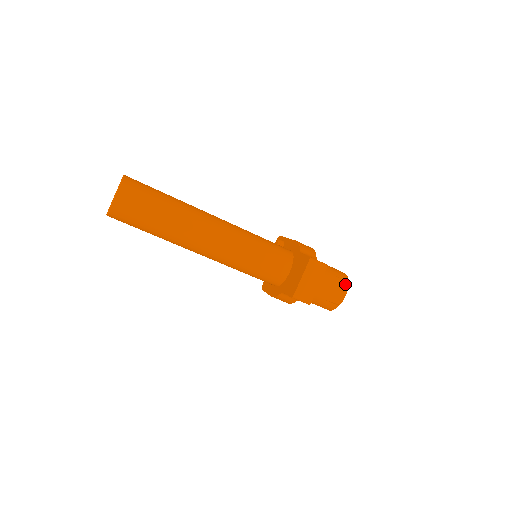
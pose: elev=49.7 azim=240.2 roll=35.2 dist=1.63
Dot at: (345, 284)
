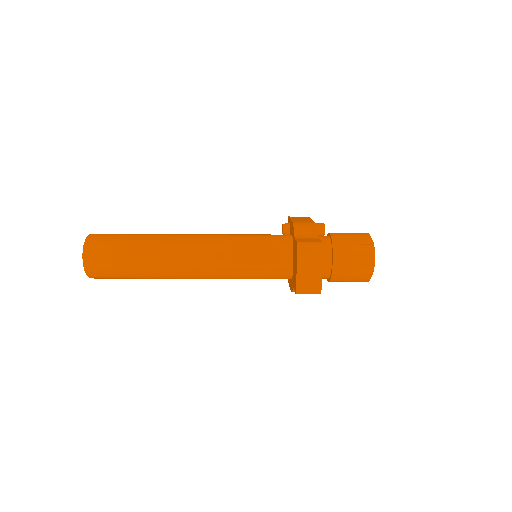
Dot at: (369, 248)
